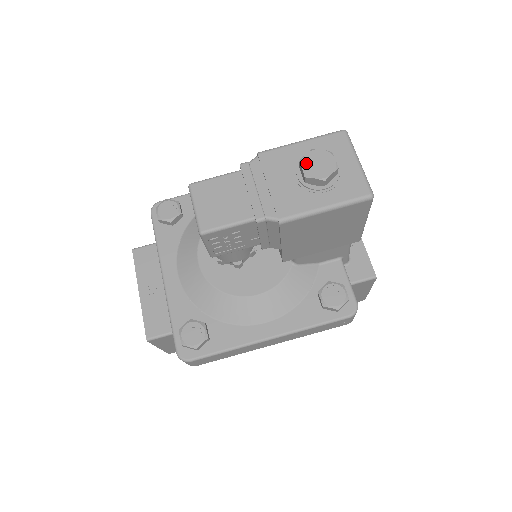
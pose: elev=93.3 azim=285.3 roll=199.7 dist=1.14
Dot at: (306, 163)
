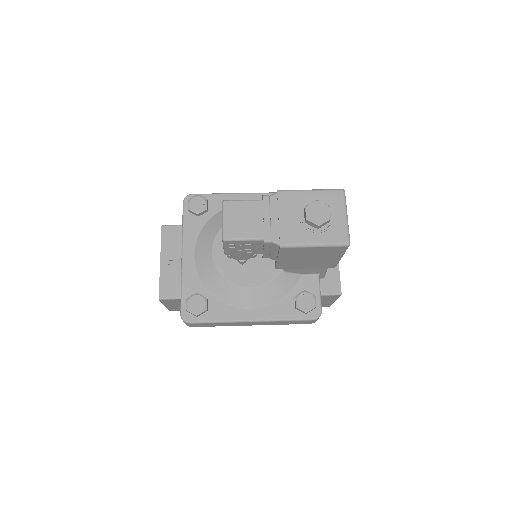
Dot at: (309, 209)
